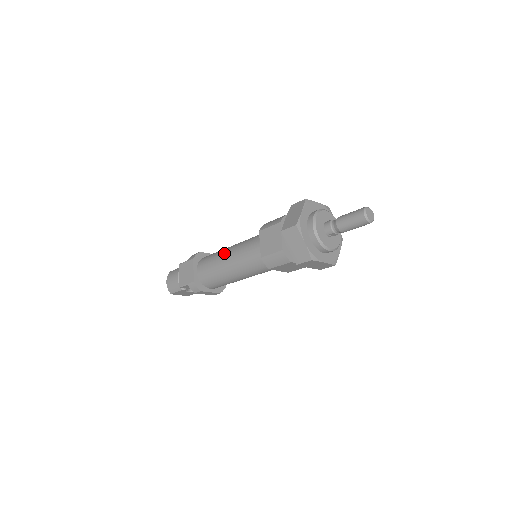
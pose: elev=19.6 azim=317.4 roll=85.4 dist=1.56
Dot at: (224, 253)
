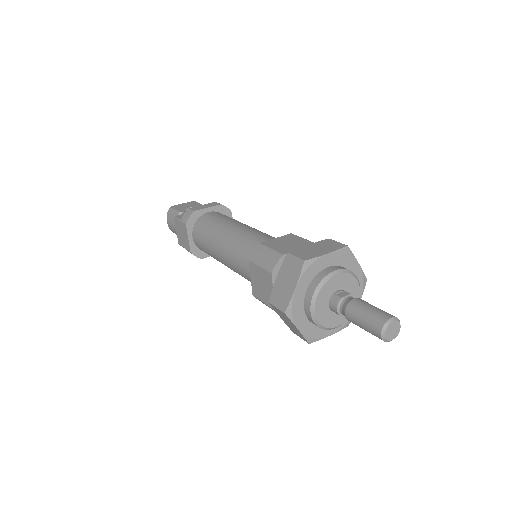
Dot at: (217, 242)
